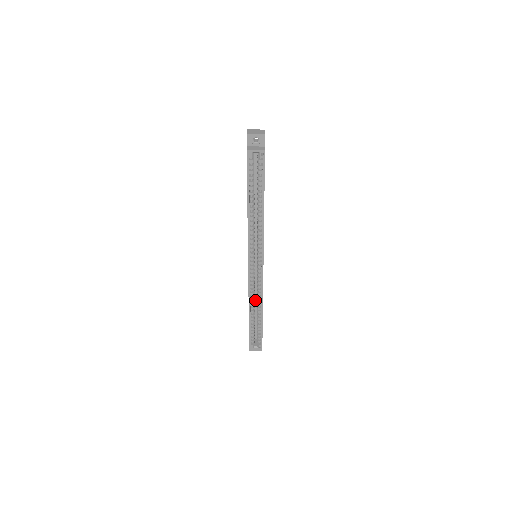
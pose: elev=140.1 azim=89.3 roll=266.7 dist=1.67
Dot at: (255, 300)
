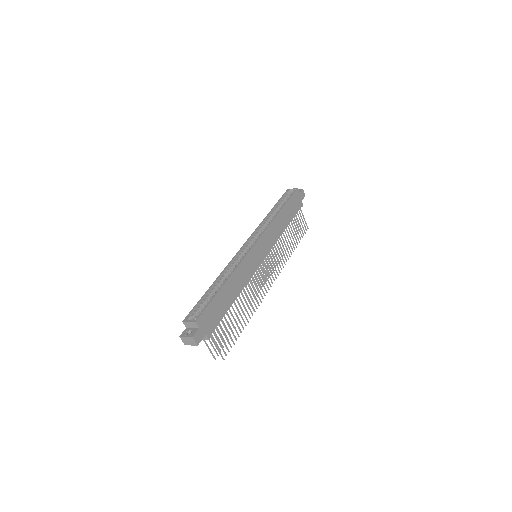
Dot at: occluded
